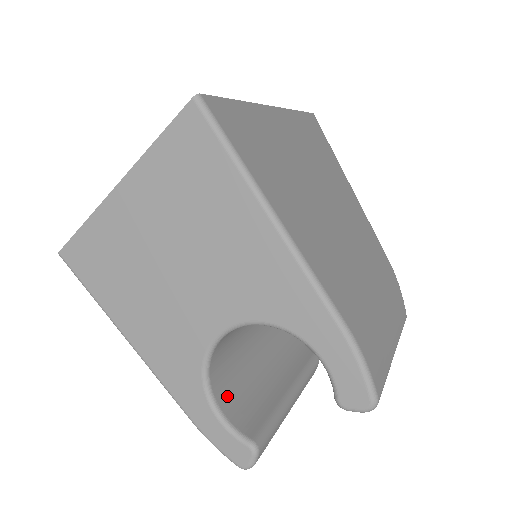
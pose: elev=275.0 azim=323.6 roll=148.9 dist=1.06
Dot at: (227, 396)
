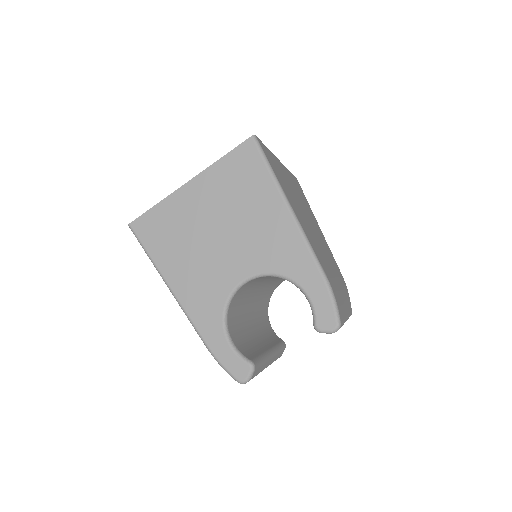
Dot at: (234, 334)
